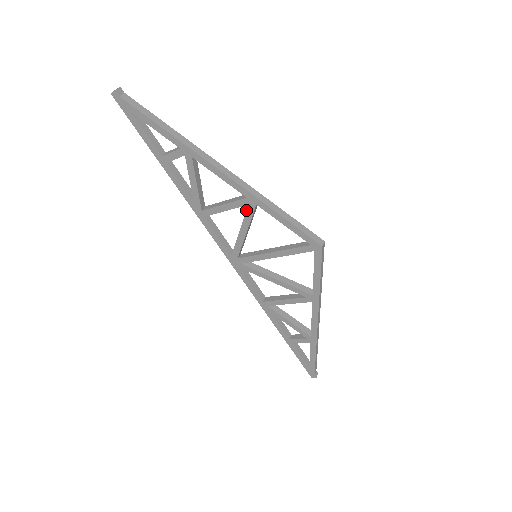
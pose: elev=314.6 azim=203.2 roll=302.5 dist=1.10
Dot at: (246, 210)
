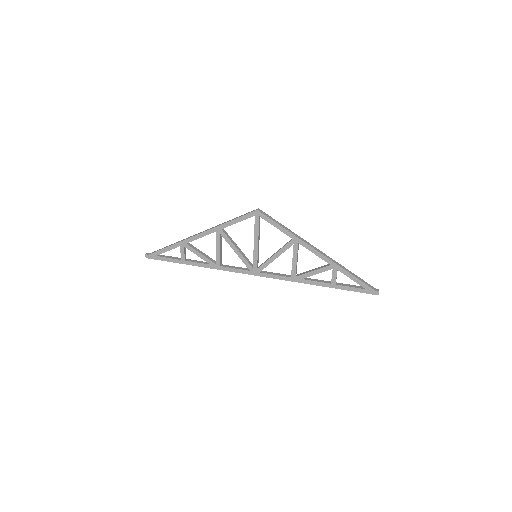
Dot at: occluded
